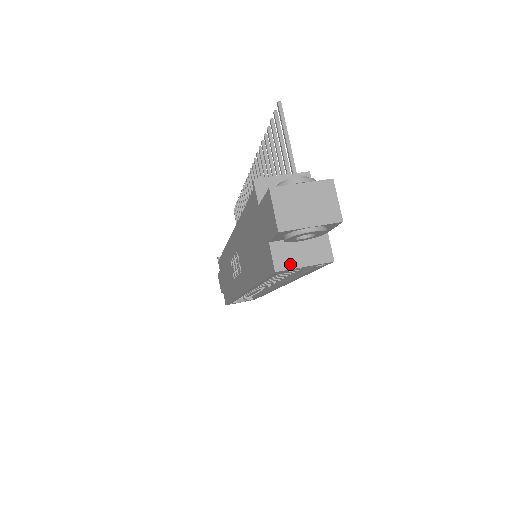
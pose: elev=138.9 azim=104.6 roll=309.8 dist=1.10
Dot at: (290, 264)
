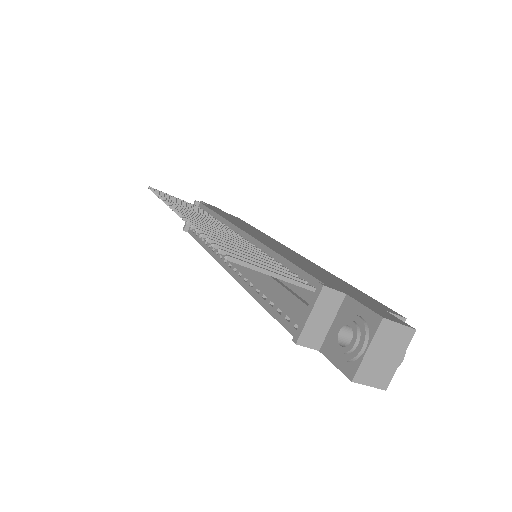
Dot at: occluded
